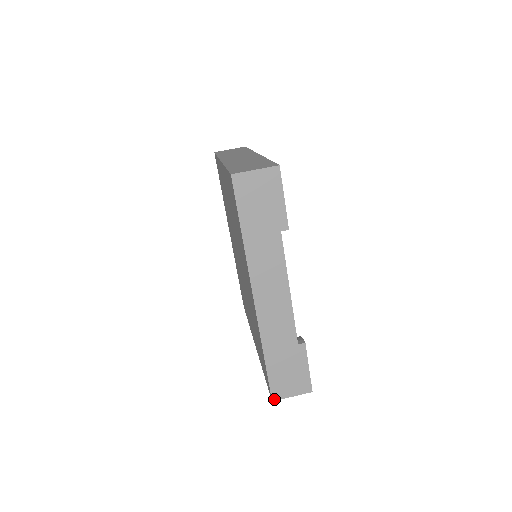
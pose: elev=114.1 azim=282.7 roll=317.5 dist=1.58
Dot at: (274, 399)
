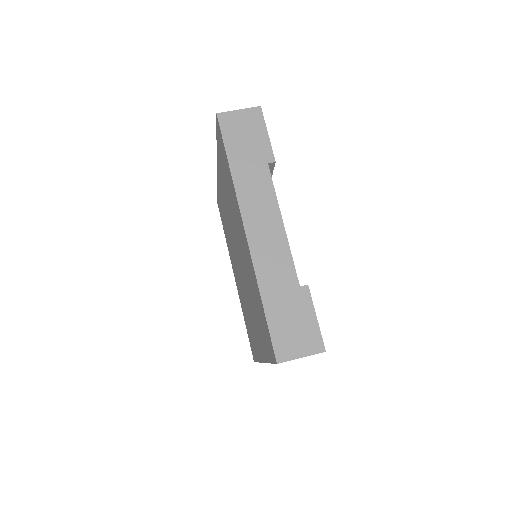
Dot at: (279, 360)
